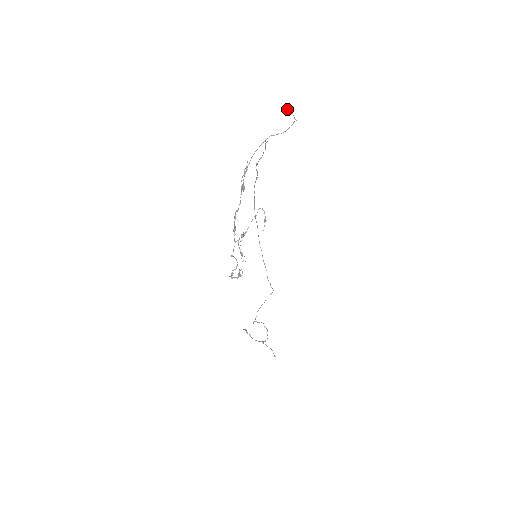
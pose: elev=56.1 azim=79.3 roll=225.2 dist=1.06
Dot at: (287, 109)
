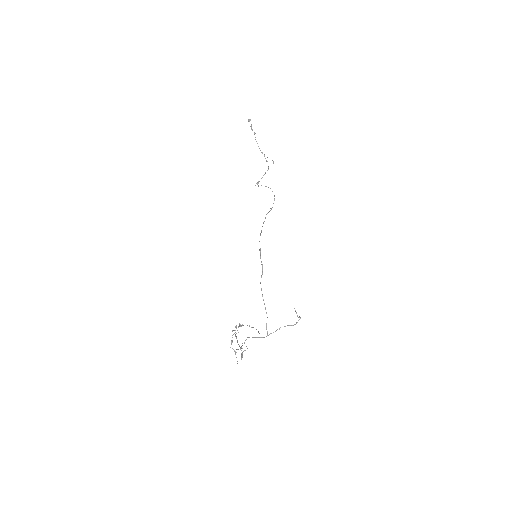
Dot at: occluded
